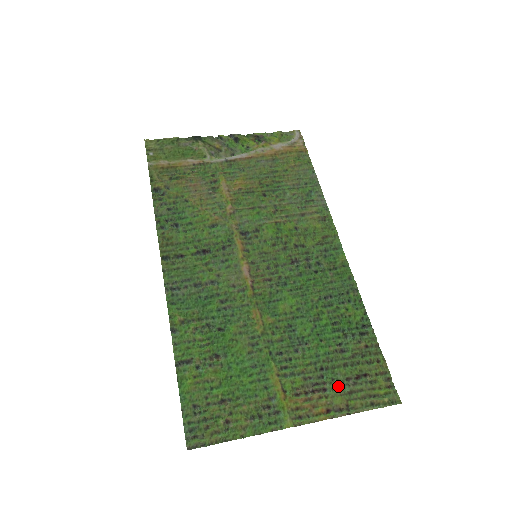
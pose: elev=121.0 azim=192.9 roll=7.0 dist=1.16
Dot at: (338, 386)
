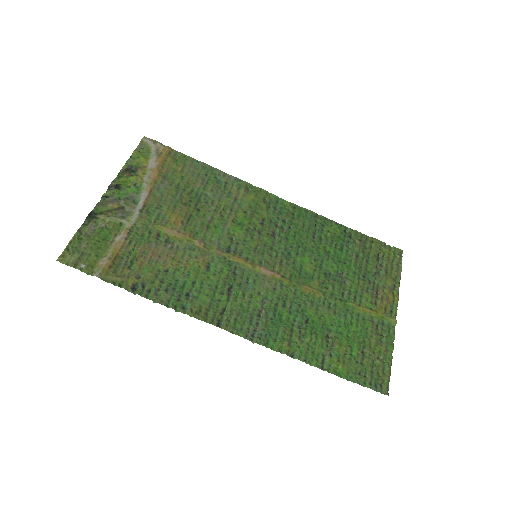
Dot at: (378, 276)
